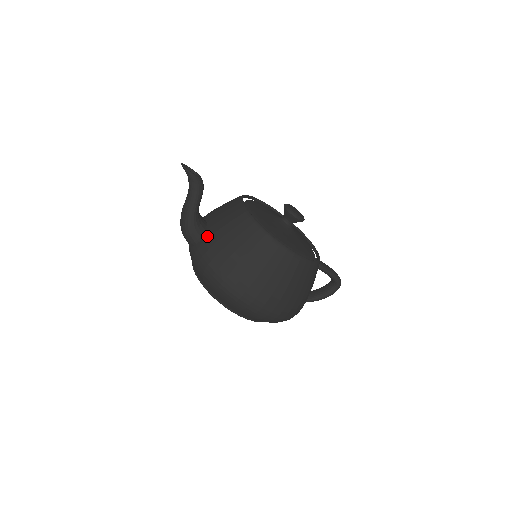
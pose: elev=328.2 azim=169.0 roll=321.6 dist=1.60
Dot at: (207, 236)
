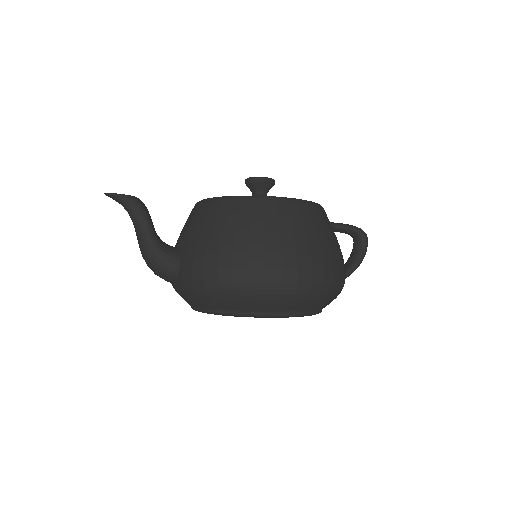
Dot at: (183, 252)
